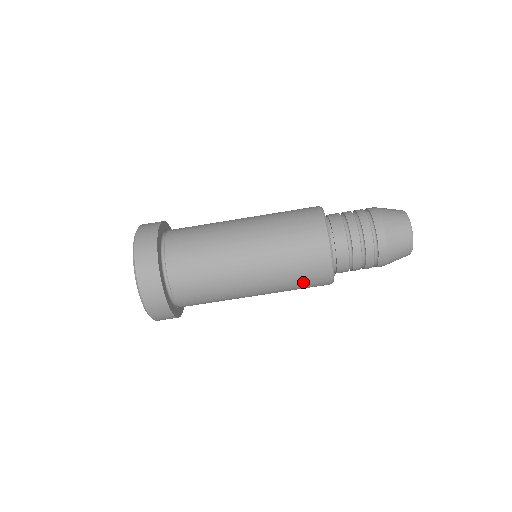
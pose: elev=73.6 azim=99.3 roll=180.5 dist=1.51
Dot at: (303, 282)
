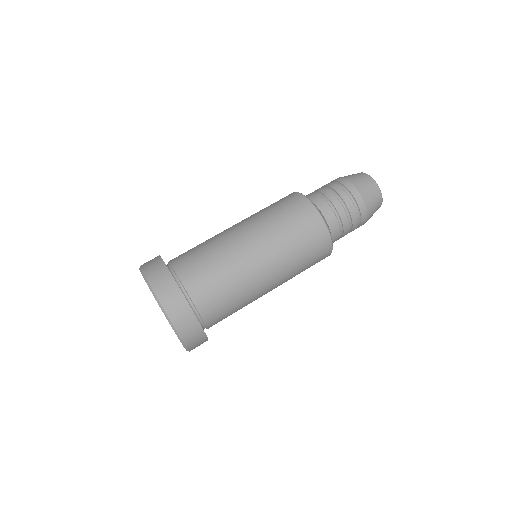
Dot at: (310, 265)
